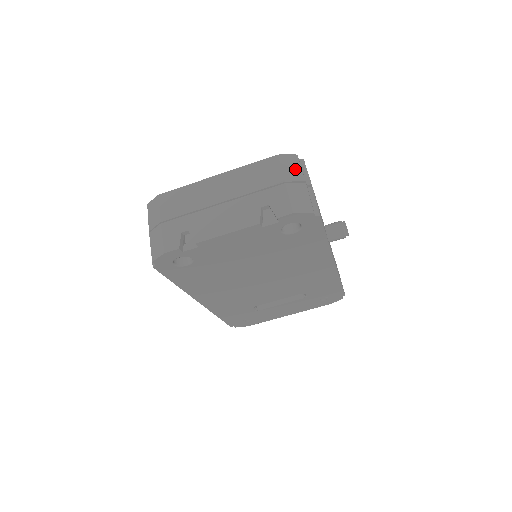
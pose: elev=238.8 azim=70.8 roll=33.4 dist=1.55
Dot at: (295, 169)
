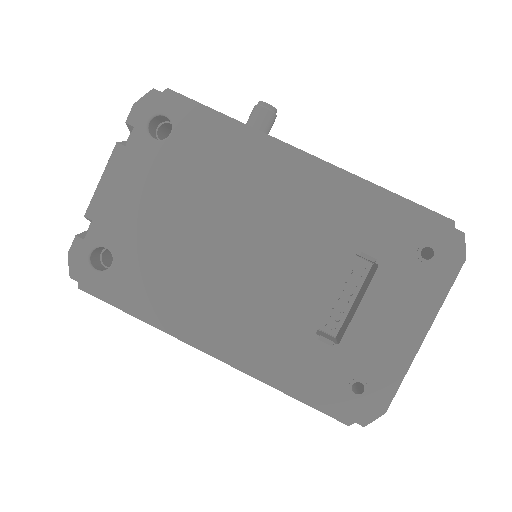
Dot at: occluded
